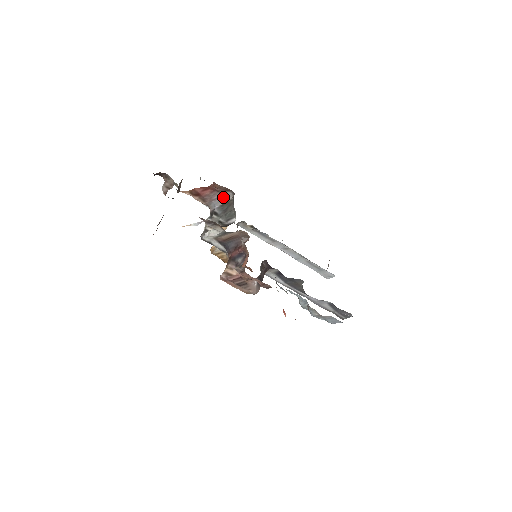
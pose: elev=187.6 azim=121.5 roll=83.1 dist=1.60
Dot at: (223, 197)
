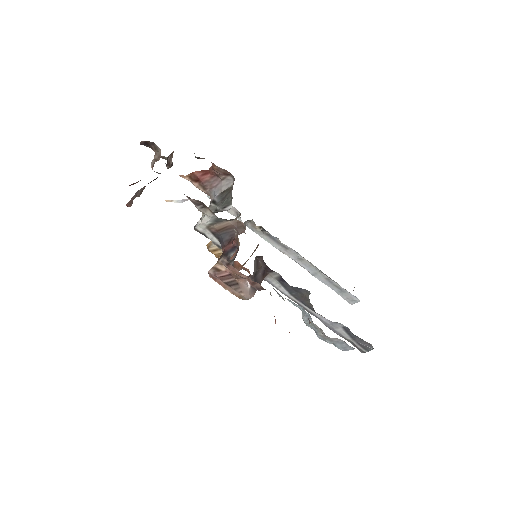
Dot at: (223, 183)
